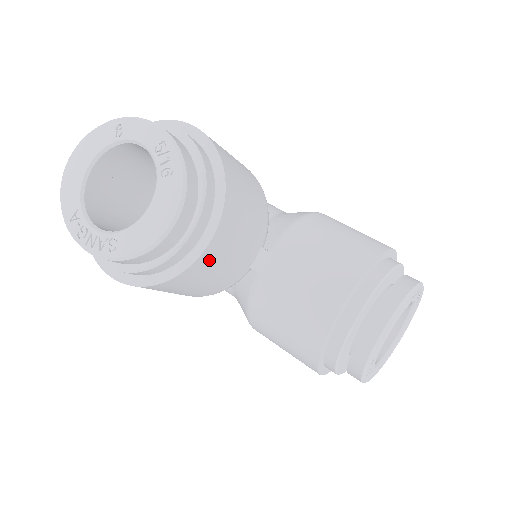
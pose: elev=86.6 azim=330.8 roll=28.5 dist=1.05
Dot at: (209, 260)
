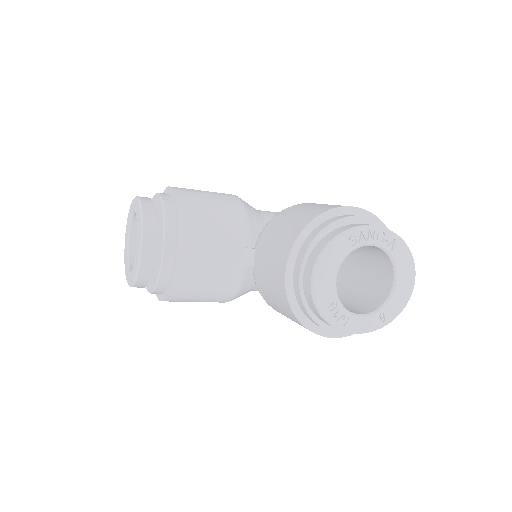
Dot at: (188, 267)
